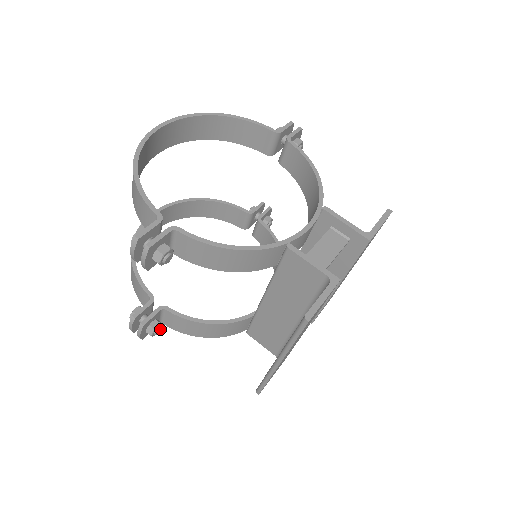
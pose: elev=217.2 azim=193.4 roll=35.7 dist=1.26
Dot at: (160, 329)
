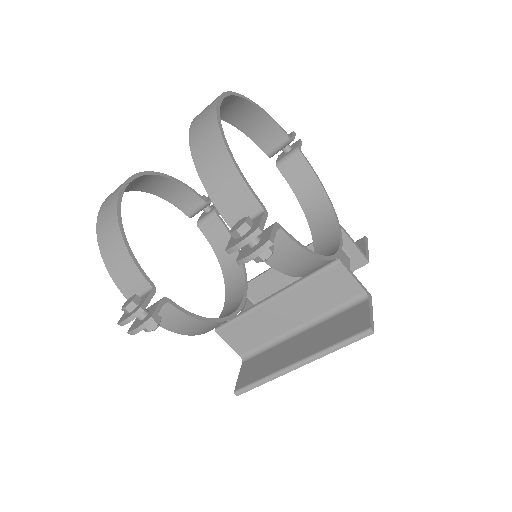
Dot at: (158, 324)
